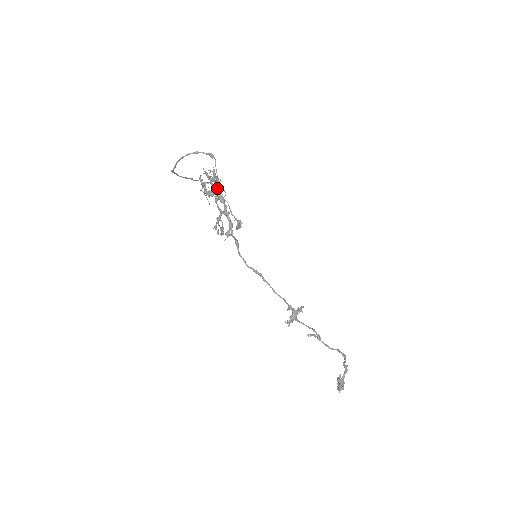
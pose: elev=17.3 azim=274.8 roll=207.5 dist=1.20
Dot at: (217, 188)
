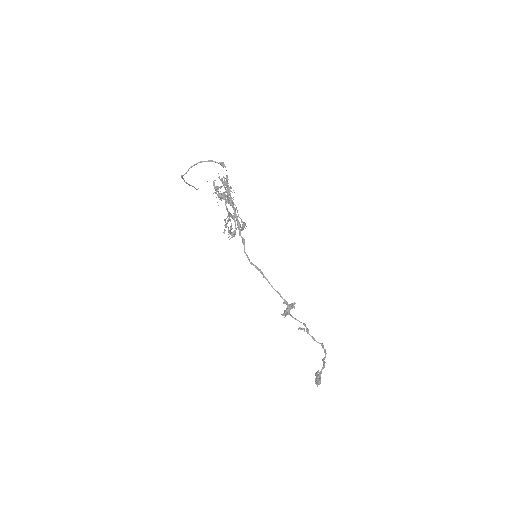
Dot at: occluded
